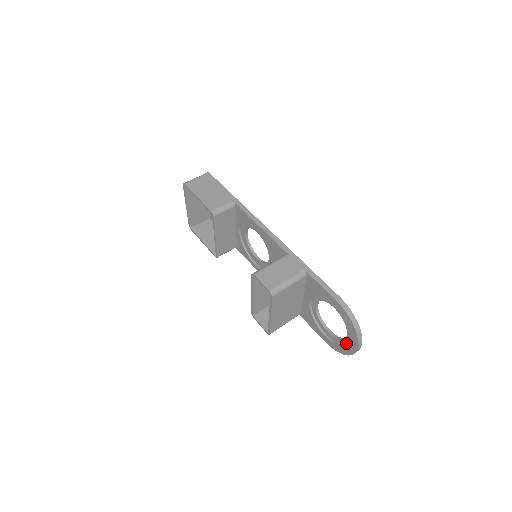
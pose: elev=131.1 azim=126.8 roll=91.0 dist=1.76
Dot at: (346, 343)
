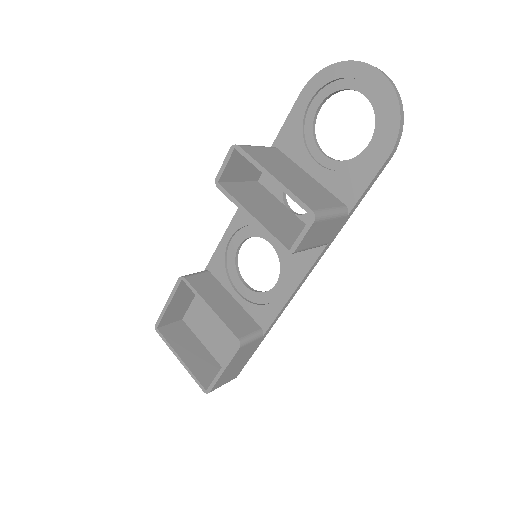
Dot at: (376, 100)
